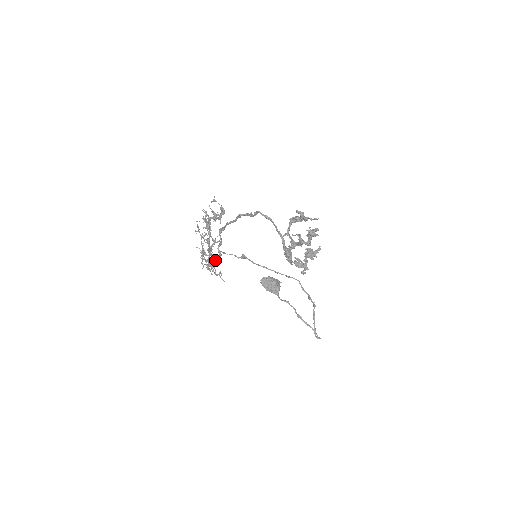
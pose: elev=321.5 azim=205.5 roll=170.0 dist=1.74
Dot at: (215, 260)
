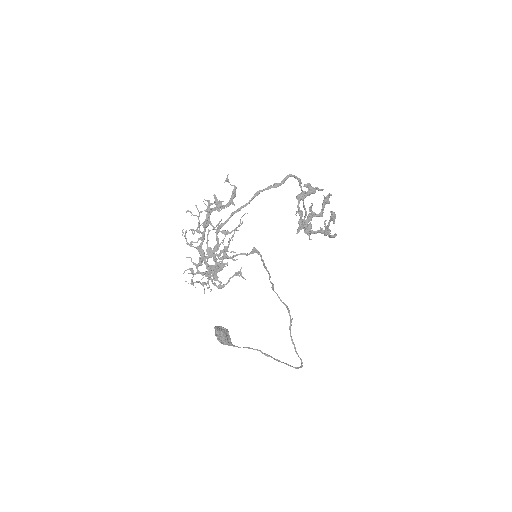
Dot at: occluded
